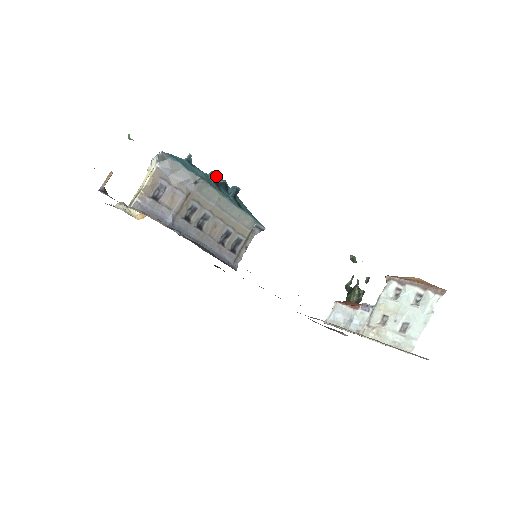
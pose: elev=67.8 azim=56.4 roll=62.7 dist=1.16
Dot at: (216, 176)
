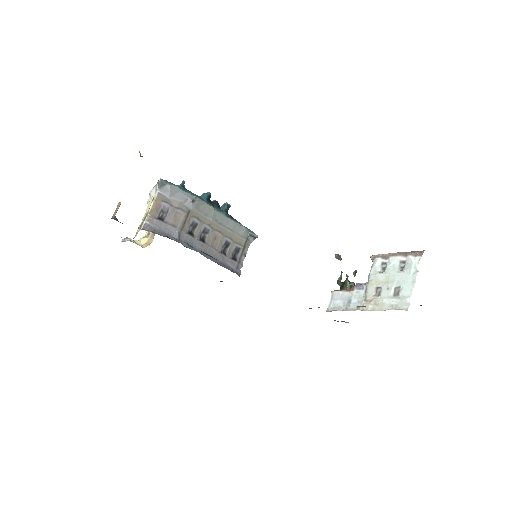
Dot at: (208, 196)
